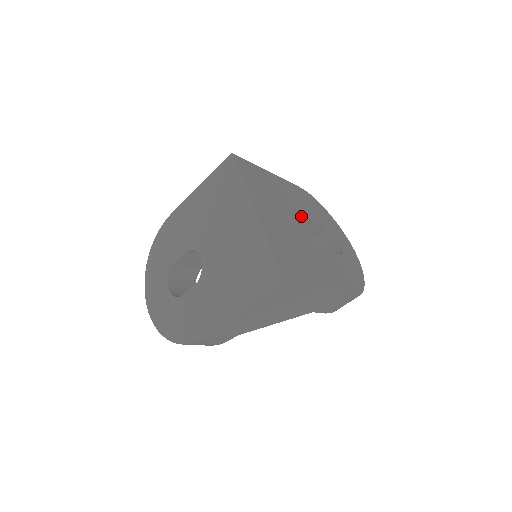
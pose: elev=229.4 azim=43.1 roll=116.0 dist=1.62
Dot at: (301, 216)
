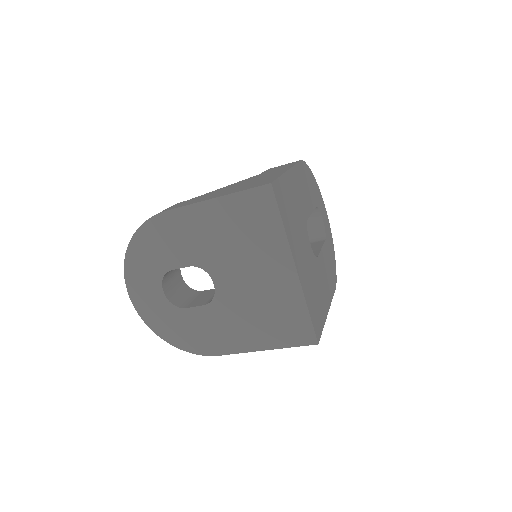
Dot at: occluded
